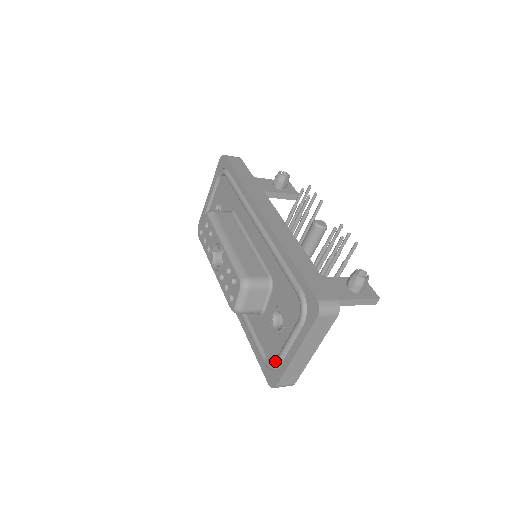
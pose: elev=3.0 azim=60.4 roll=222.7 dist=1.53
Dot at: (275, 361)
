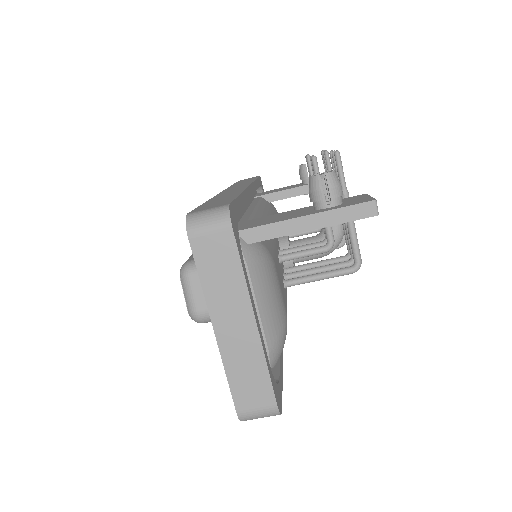
Dot at: occluded
